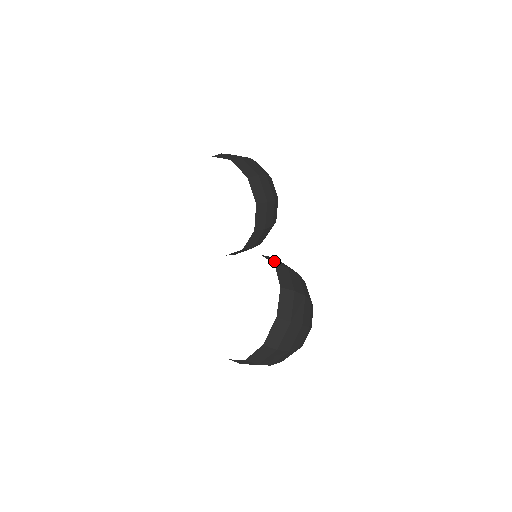
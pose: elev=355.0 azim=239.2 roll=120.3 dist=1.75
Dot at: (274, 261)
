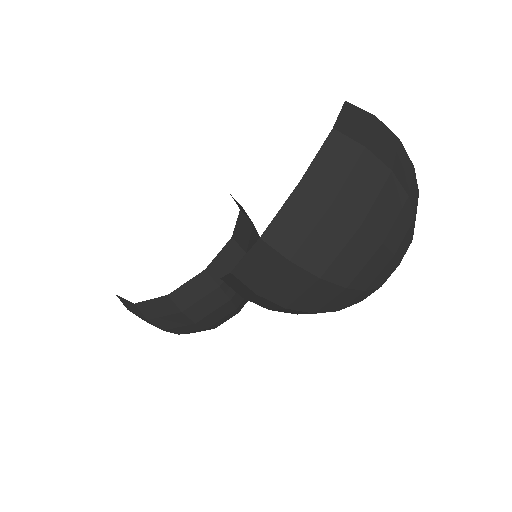
Dot at: occluded
